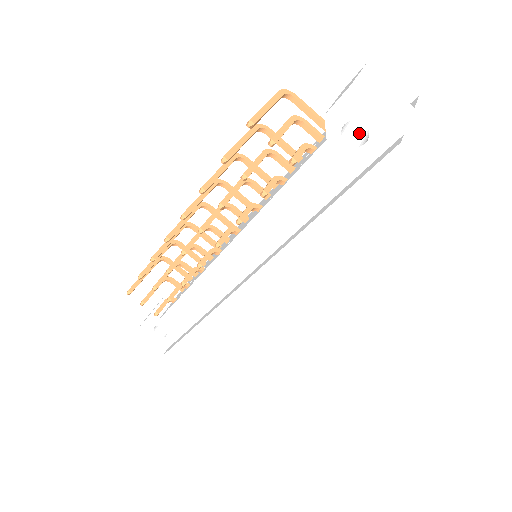
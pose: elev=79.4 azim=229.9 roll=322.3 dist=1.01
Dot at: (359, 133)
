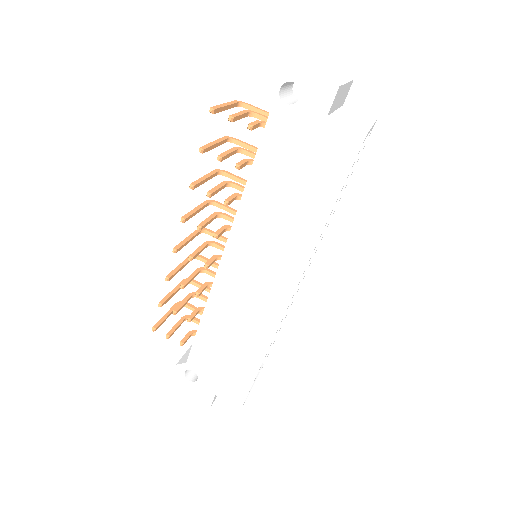
Dot at: occluded
